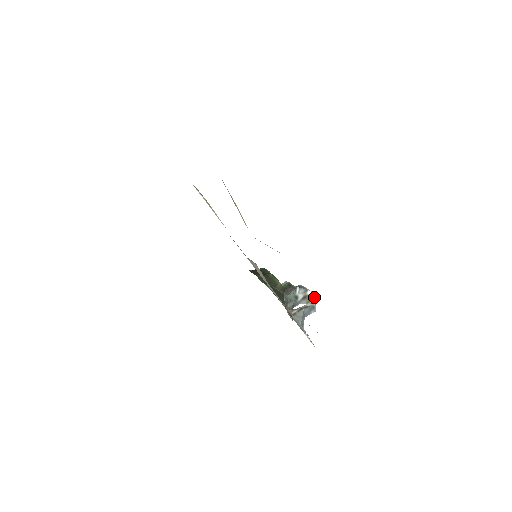
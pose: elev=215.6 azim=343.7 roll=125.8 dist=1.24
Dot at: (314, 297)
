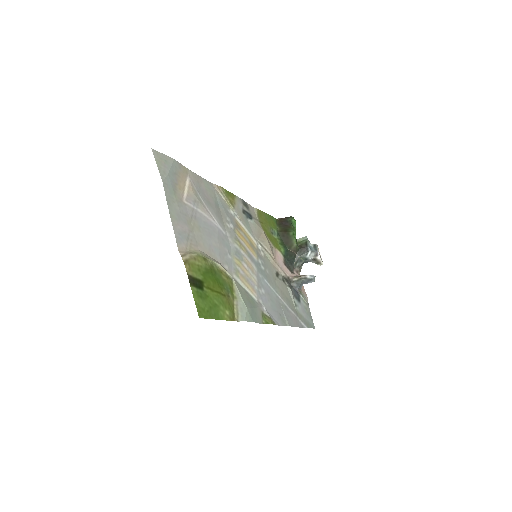
Dot at: (322, 262)
